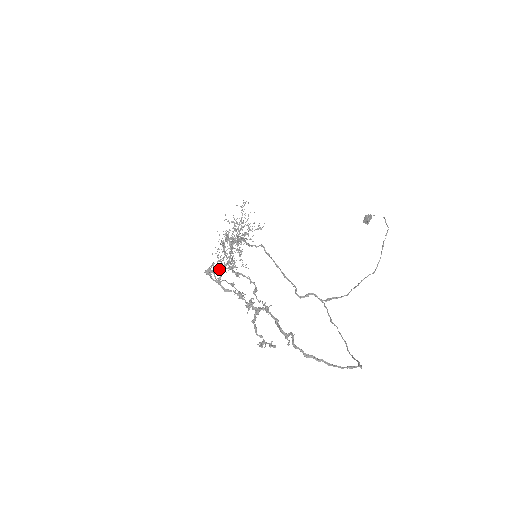
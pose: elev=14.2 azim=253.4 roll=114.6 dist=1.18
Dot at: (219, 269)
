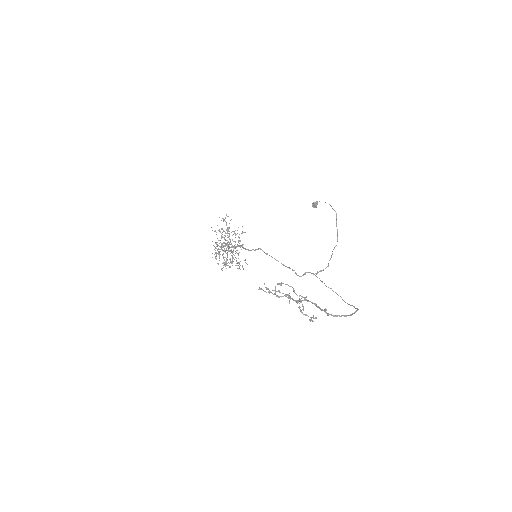
Dot at: (221, 268)
